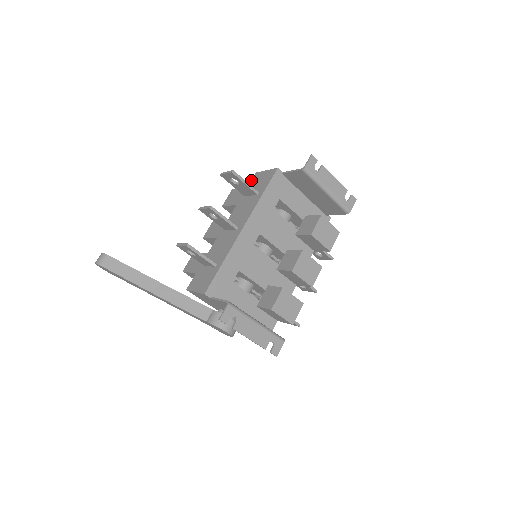
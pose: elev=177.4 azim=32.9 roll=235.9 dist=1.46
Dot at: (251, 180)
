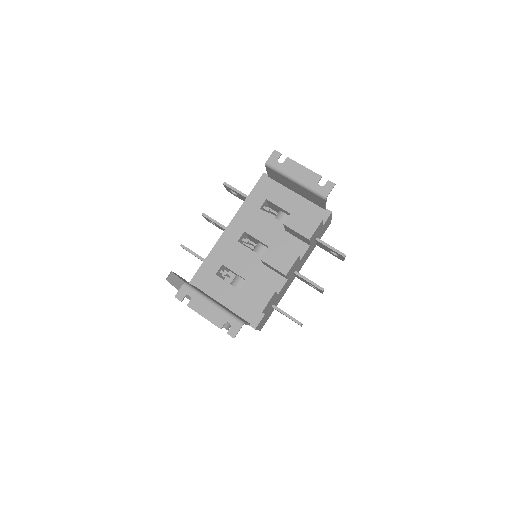
Dot at: occluded
